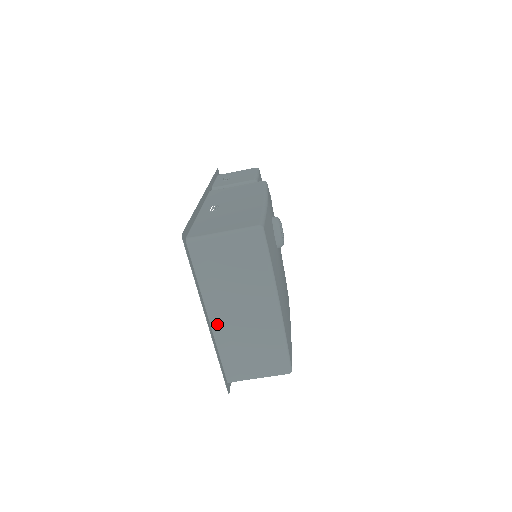
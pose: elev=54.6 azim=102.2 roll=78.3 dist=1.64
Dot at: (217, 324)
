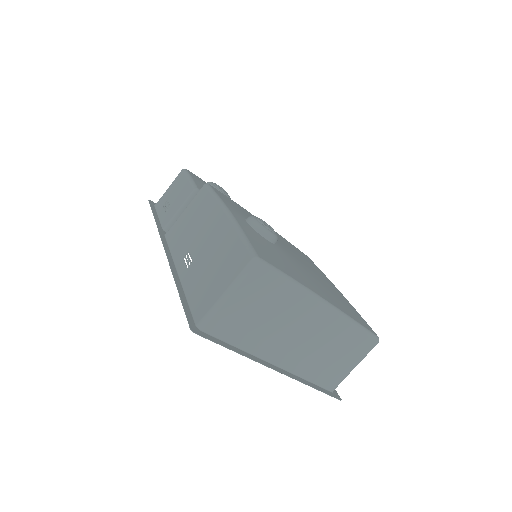
Dot at: (285, 363)
